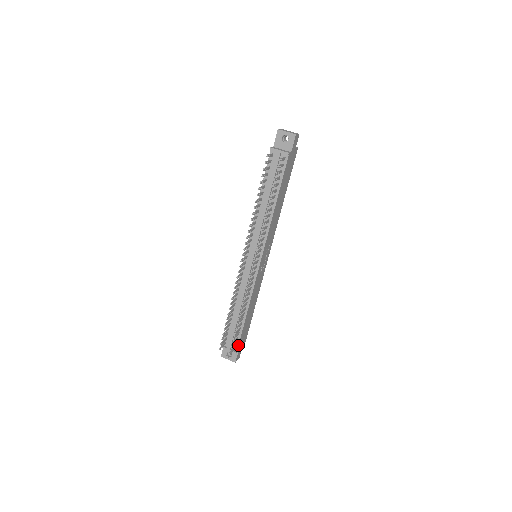
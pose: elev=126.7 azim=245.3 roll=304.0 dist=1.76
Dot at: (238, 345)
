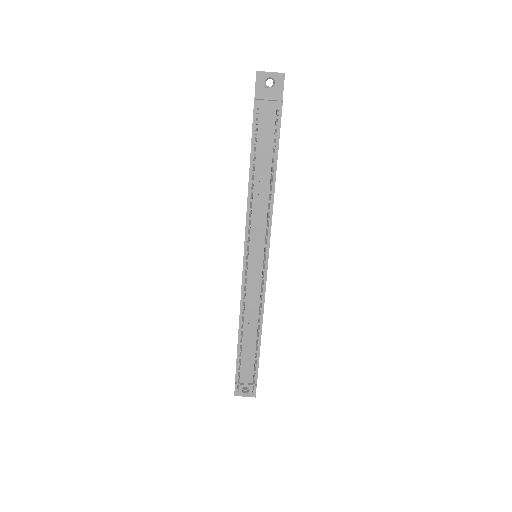
Dot at: (257, 376)
